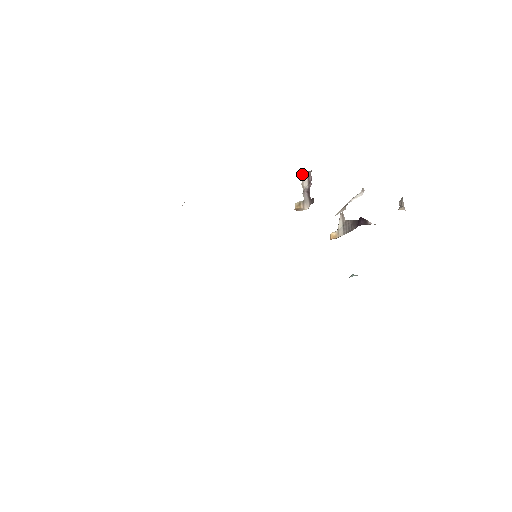
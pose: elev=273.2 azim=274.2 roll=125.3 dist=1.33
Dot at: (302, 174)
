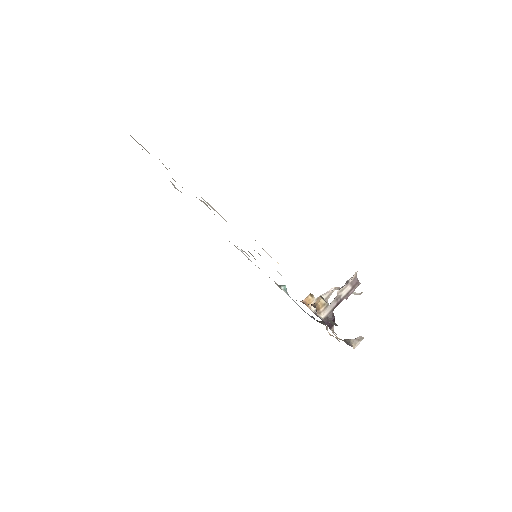
Dot at: (354, 278)
